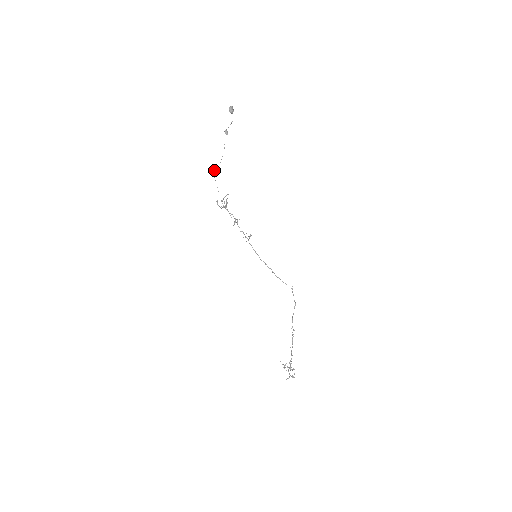
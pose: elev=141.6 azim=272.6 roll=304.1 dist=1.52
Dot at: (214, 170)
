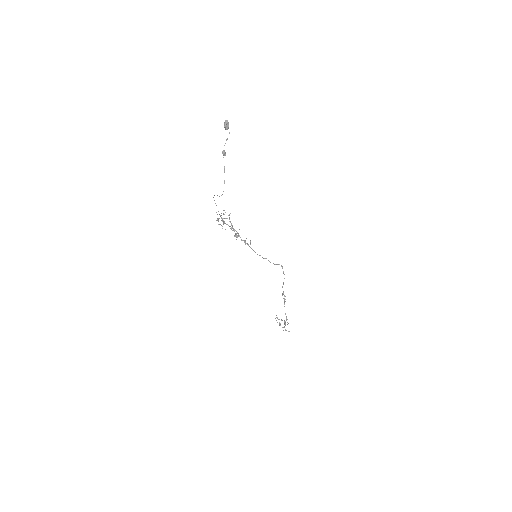
Dot at: (214, 195)
